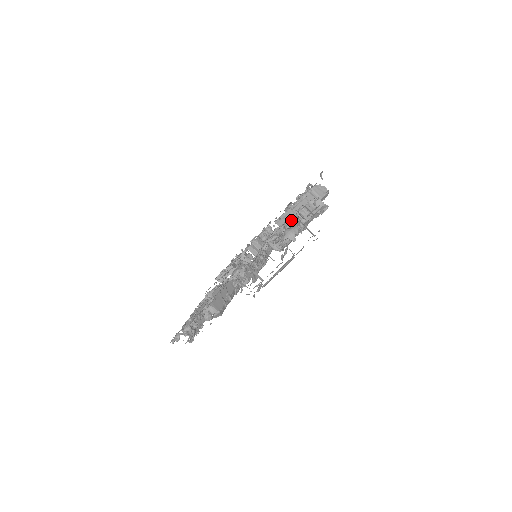
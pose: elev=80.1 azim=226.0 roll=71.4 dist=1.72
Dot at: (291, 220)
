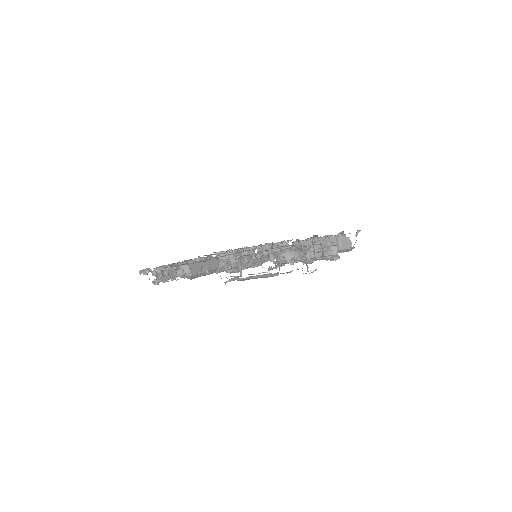
Dot at: (303, 247)
